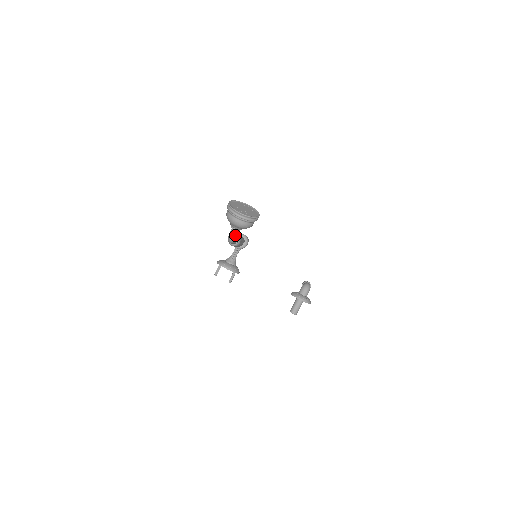
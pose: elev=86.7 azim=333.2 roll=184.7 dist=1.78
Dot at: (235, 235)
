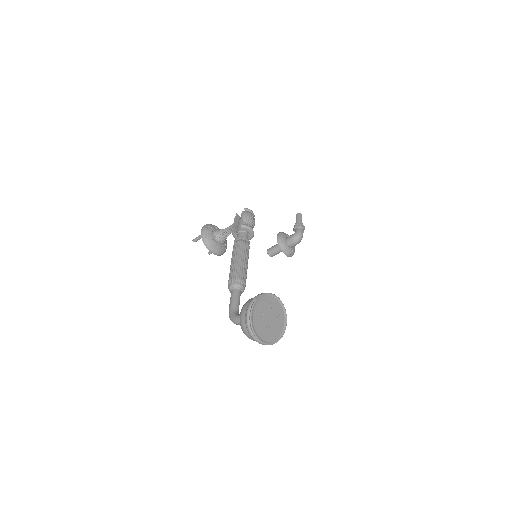
Dot at: occluded
